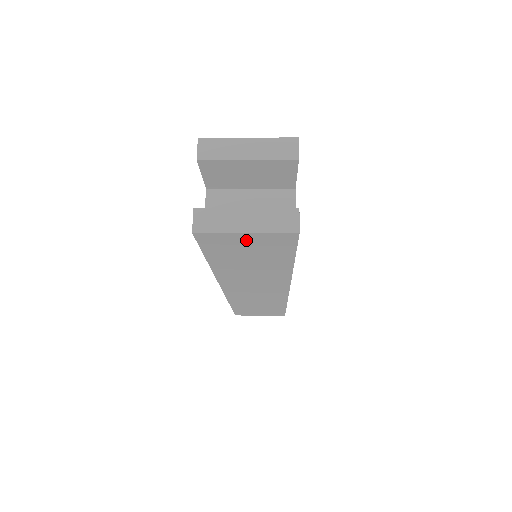
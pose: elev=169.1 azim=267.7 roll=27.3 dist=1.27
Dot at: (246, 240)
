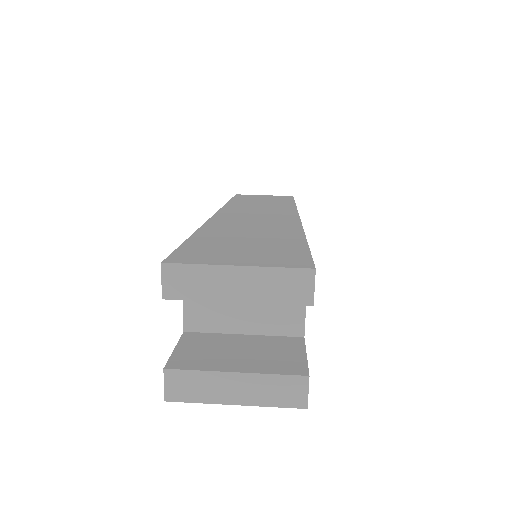
Dot at: occluded
